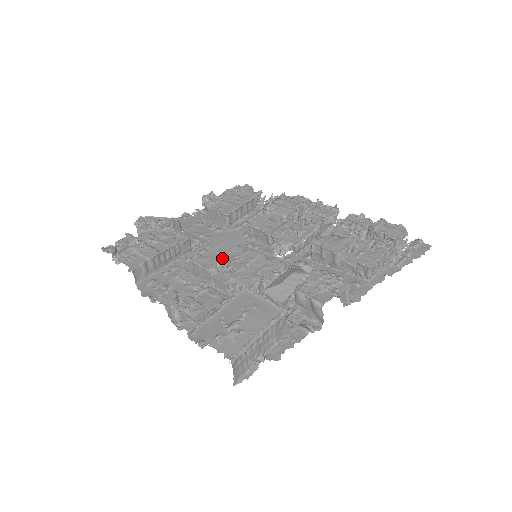
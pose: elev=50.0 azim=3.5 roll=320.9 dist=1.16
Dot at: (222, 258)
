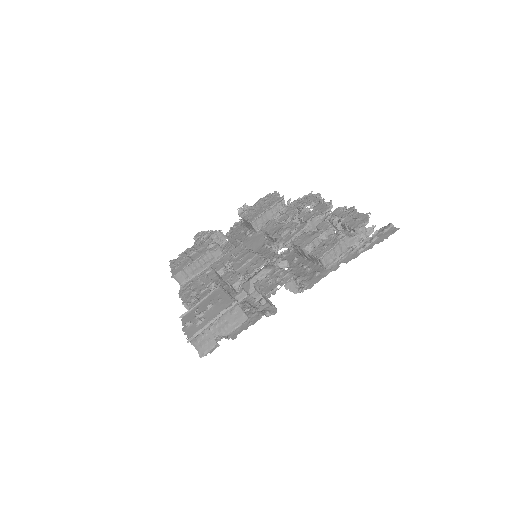
Dot at: (231, 261)
